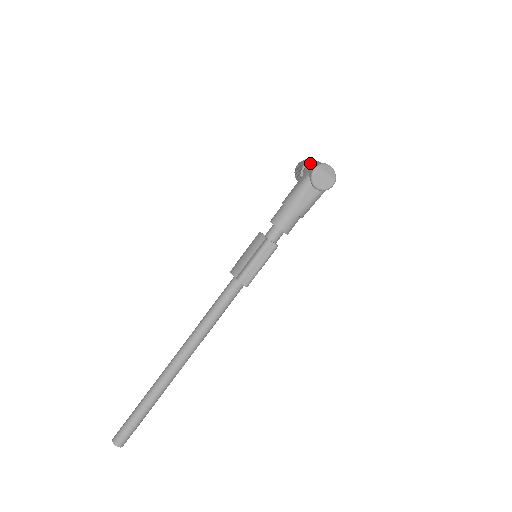
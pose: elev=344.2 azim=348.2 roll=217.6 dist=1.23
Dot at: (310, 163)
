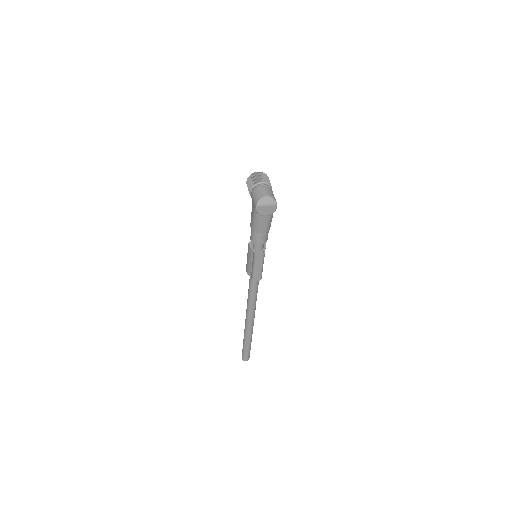
Dot at: (252, 192)
